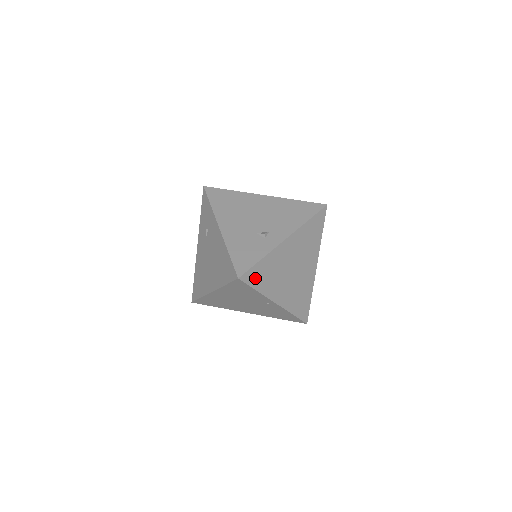
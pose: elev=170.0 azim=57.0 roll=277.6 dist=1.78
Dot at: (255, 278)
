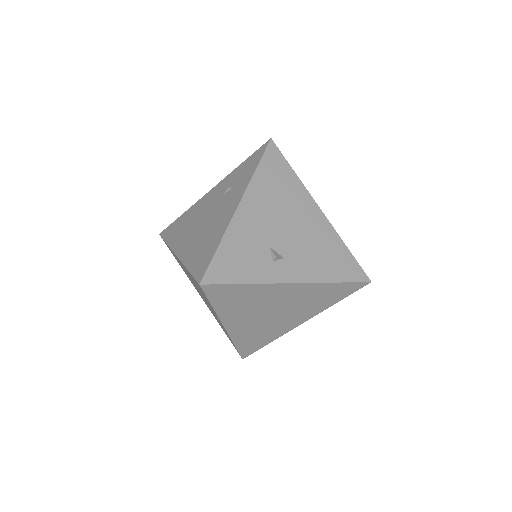
Dot at: (221, 295)
